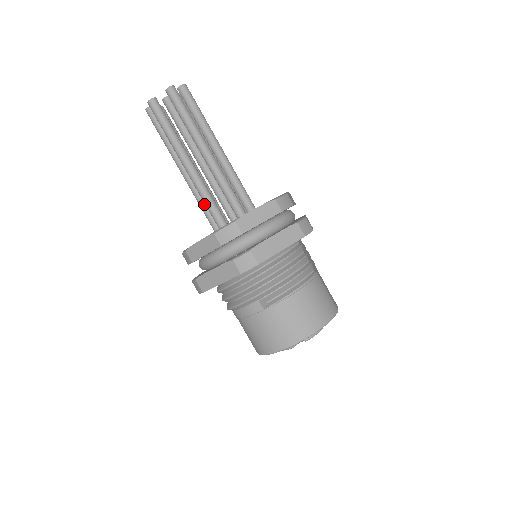
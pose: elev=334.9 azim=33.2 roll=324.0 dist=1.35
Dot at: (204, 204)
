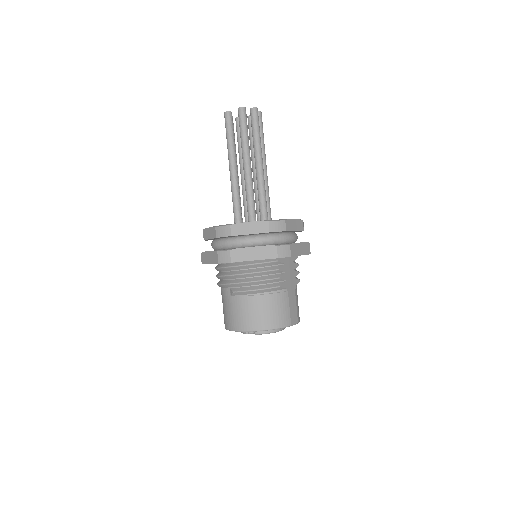
Dot at: occluded
